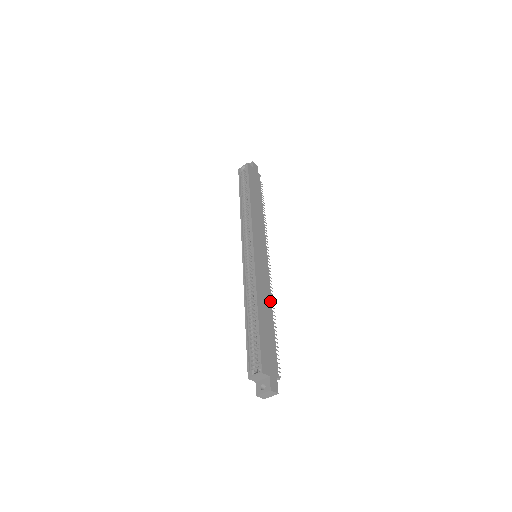
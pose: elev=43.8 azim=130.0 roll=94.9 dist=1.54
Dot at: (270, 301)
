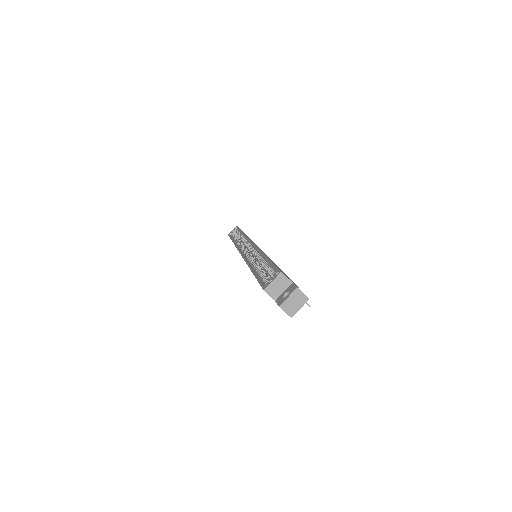
Dot at: occluded
